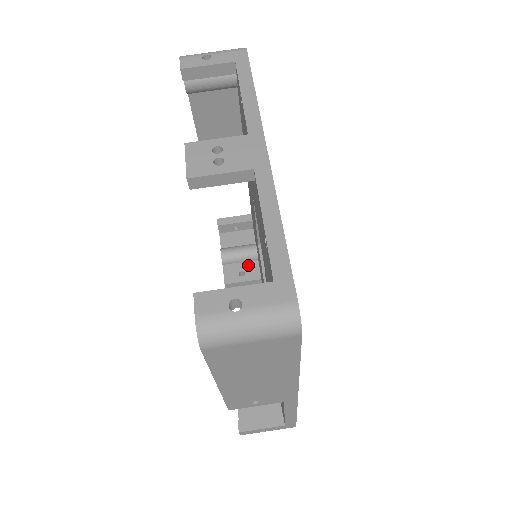
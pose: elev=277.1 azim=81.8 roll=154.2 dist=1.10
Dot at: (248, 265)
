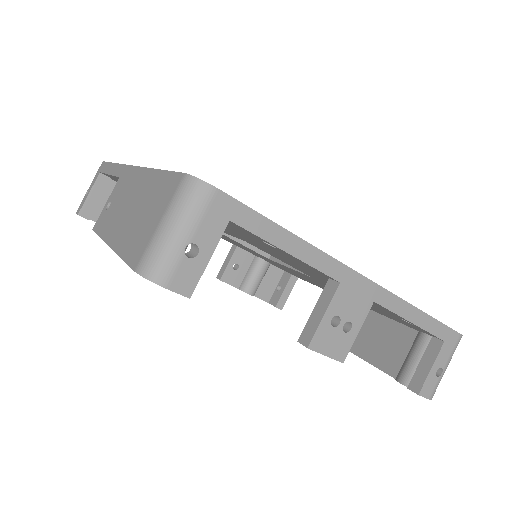
Dot at: occluded
